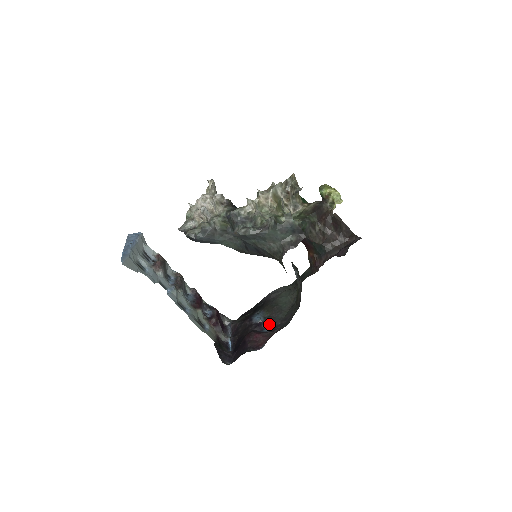
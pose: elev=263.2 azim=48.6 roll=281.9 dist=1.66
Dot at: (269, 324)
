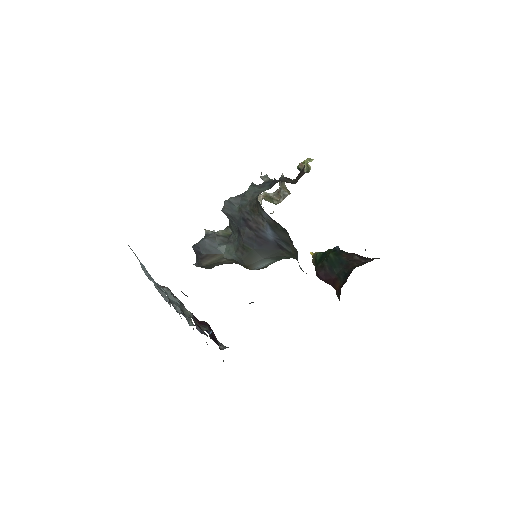
Dot at: occluded
